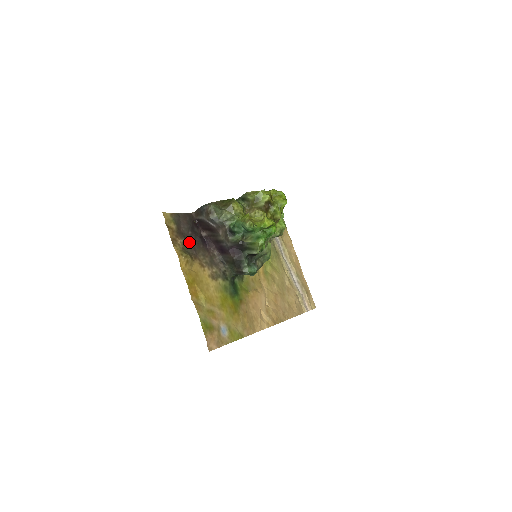
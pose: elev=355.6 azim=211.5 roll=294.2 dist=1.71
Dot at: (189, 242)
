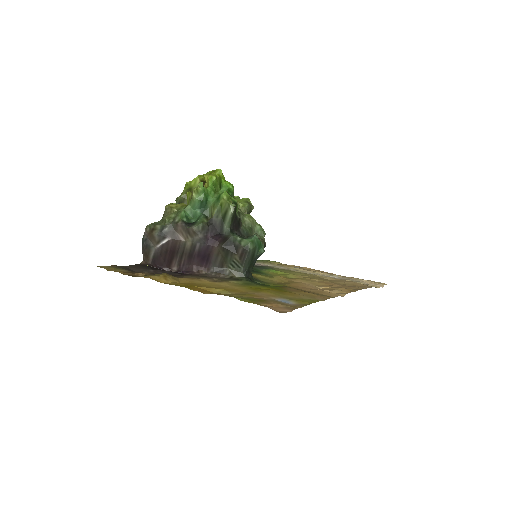
Dot at: occluded
